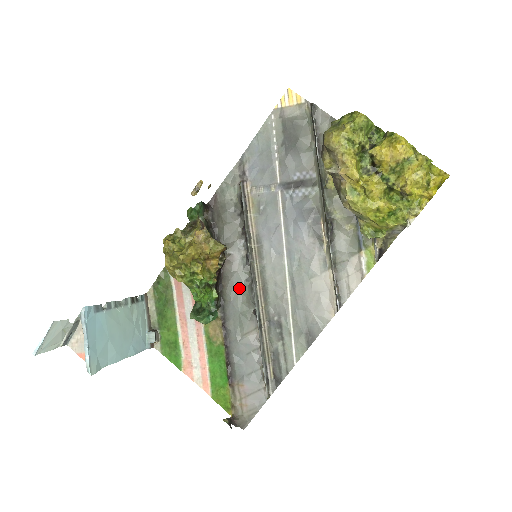
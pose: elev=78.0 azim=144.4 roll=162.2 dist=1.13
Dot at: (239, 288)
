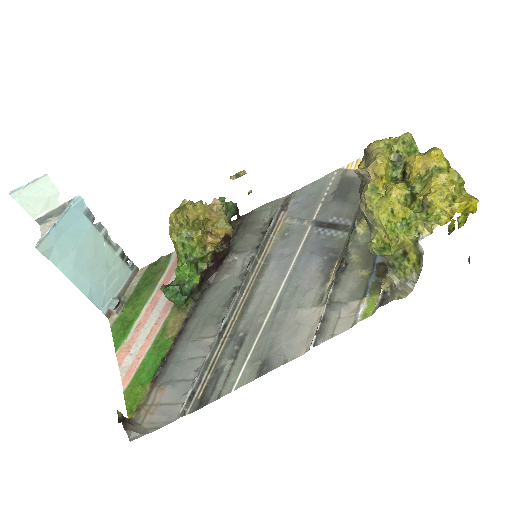
Dot at: (223, 292)
